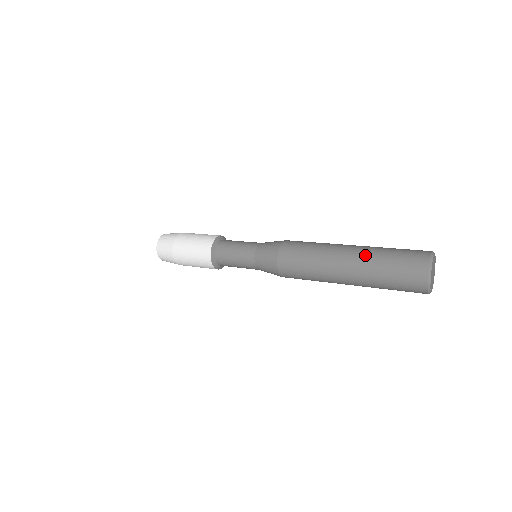
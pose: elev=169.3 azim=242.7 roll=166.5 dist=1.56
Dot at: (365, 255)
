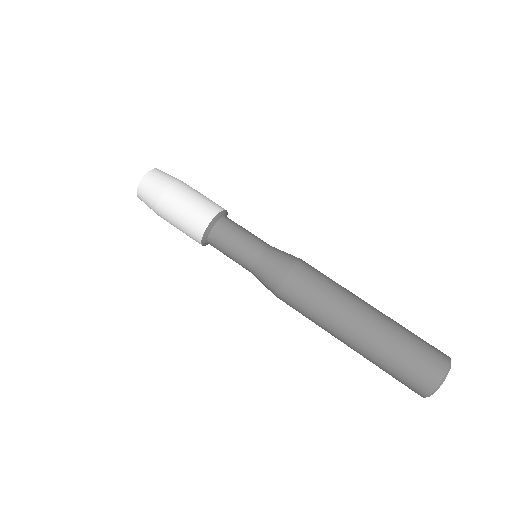
Dot at: (365, 353)
